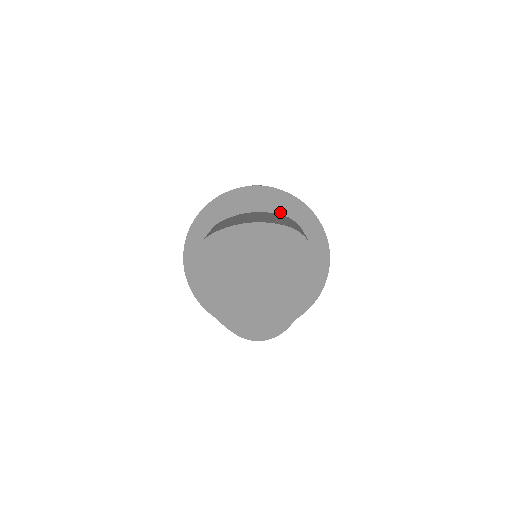
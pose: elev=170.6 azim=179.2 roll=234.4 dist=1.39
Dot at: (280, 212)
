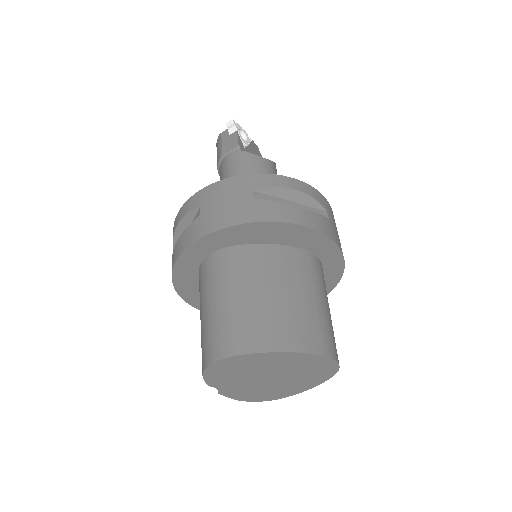
Dot at: (304, 247)
